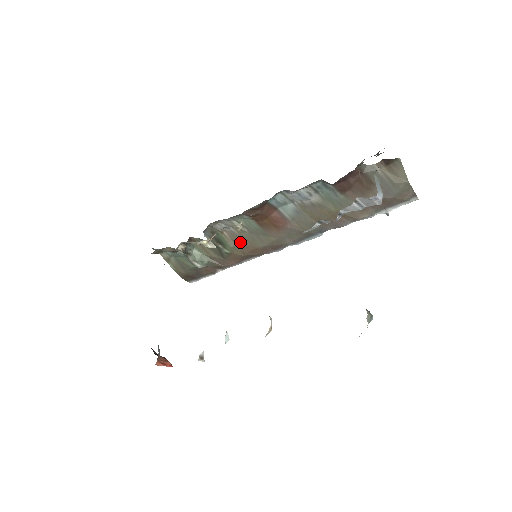
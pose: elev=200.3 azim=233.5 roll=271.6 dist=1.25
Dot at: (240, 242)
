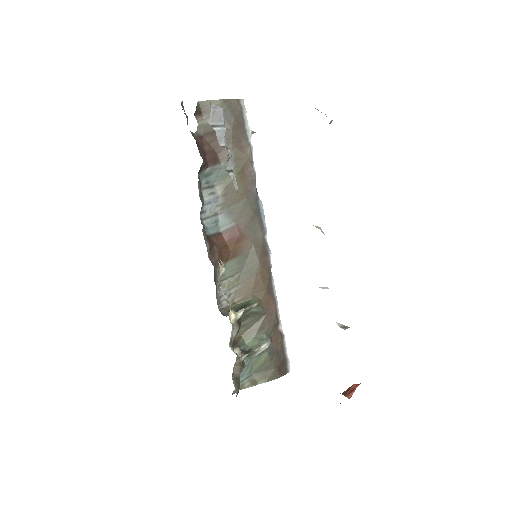
Dot at: (249, 287)
